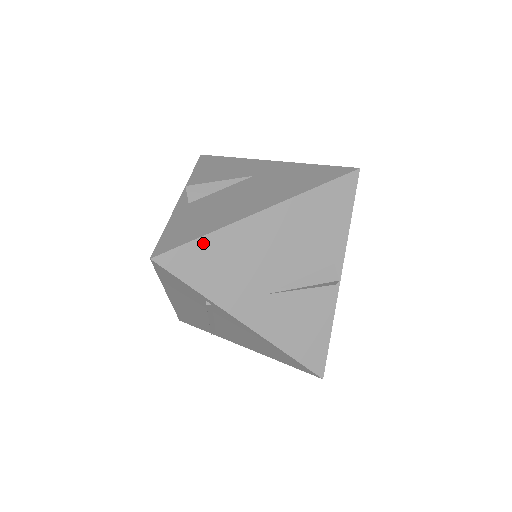
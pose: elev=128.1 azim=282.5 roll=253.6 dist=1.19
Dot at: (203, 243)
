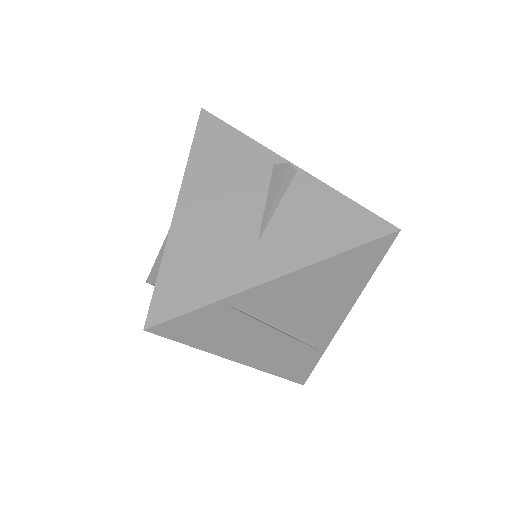
Dot at: (166, 273)
